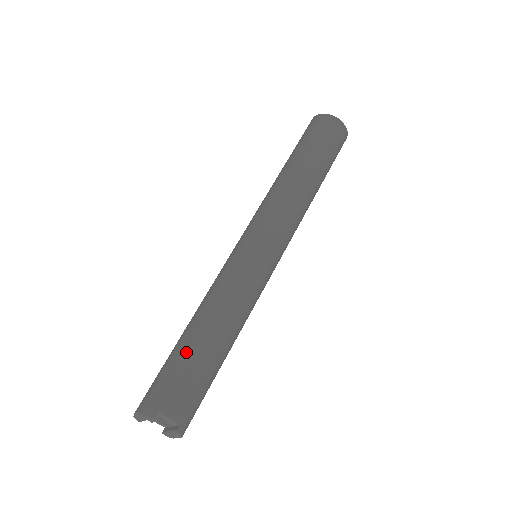
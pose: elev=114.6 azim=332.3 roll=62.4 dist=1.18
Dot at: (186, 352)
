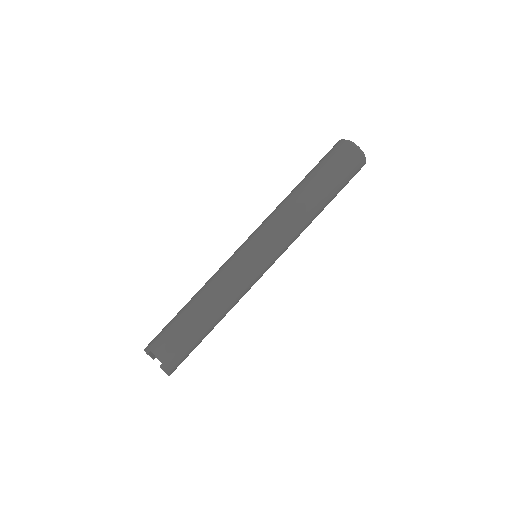
Dot at: (179, 315)
